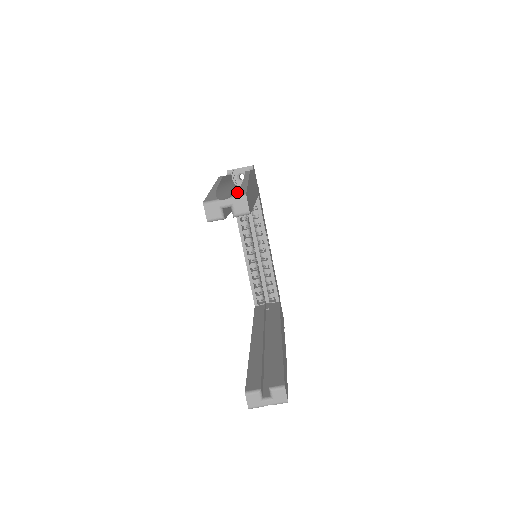
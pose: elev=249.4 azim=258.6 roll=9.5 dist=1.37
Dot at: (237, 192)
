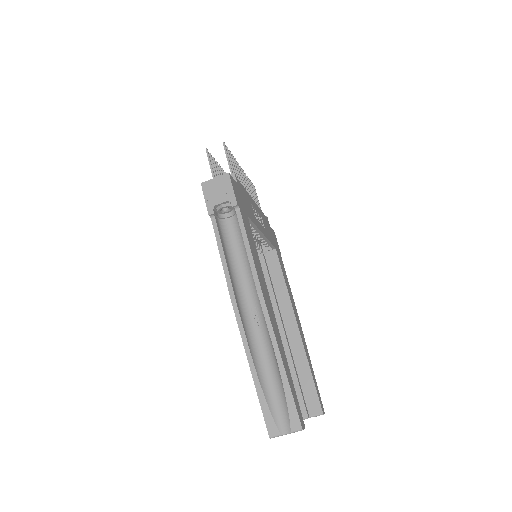
Dot at: (291, 417)
